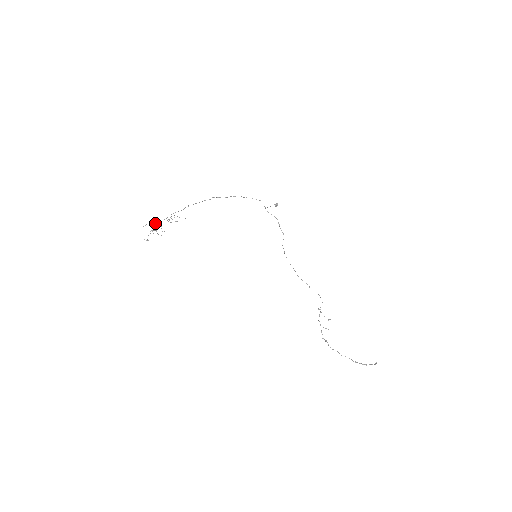
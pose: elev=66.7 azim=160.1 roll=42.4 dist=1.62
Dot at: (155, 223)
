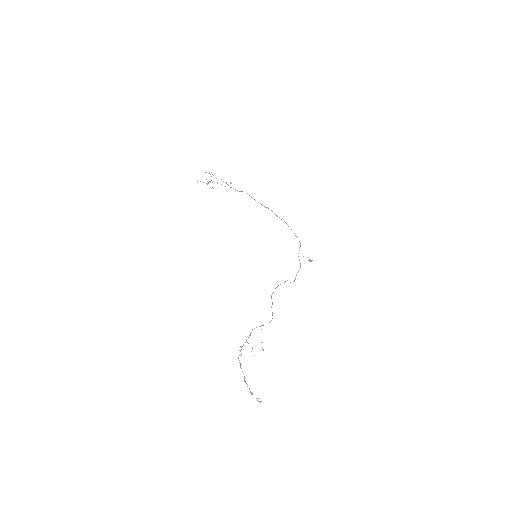
Dot at: occluded
